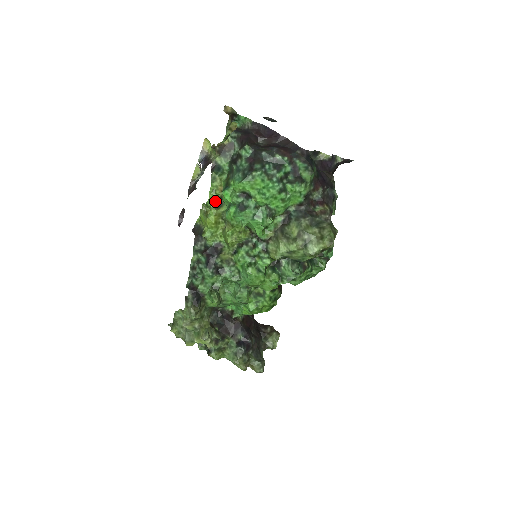
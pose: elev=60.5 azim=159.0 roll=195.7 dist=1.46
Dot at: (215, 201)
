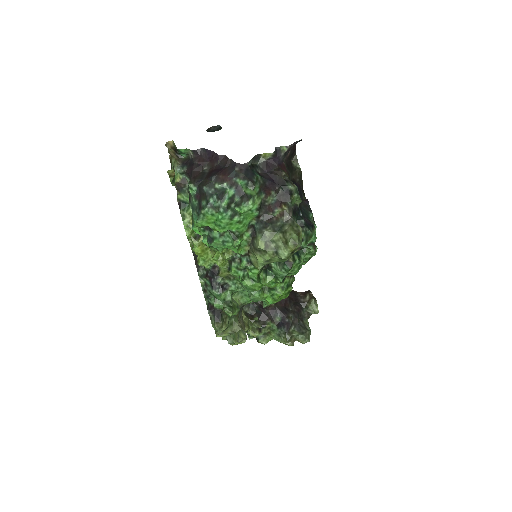
Dot at: occluded
